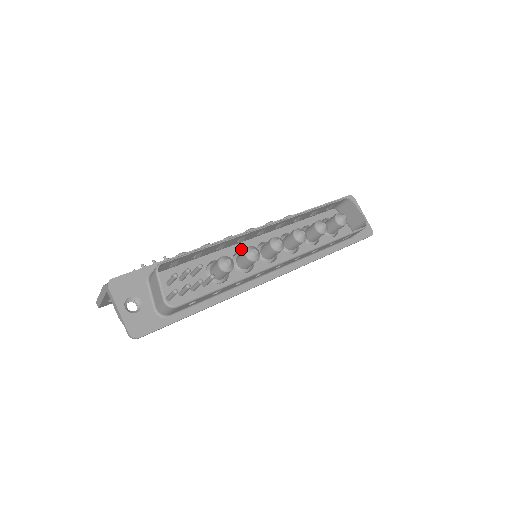
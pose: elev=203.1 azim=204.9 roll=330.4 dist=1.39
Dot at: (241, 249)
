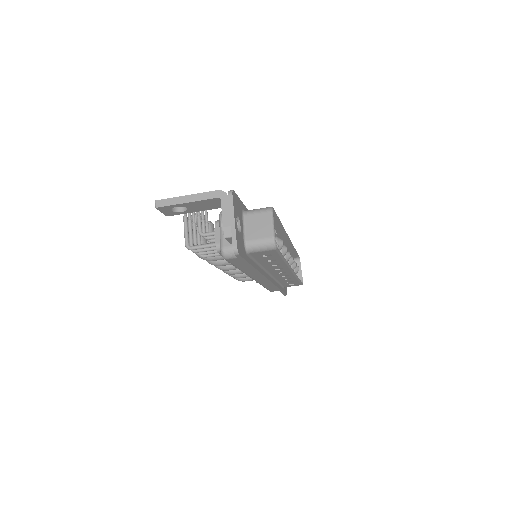
Dot at: occluded
